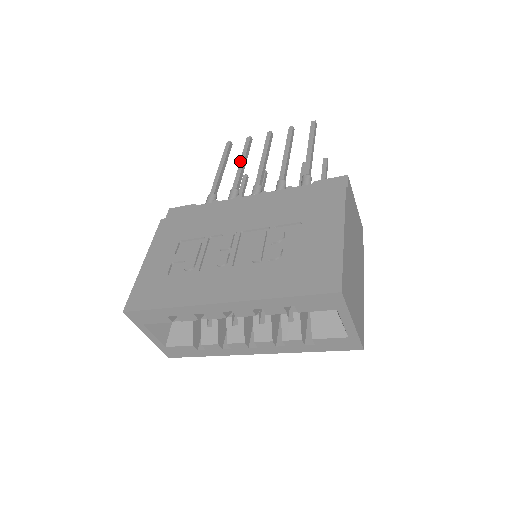
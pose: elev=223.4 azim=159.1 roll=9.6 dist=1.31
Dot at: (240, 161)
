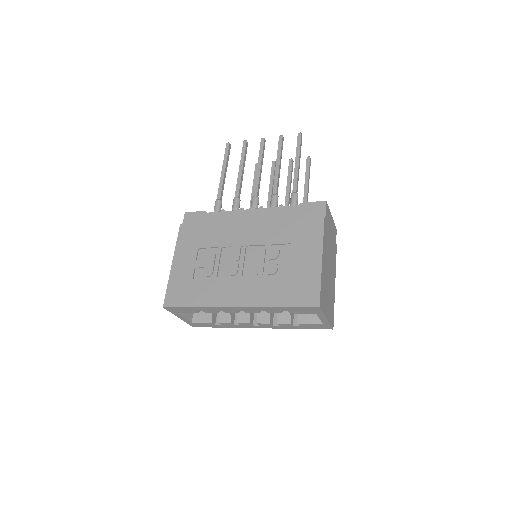
Dot at: (239, 168)
